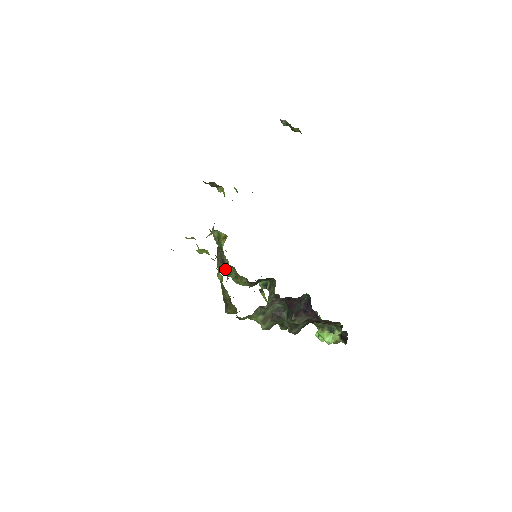
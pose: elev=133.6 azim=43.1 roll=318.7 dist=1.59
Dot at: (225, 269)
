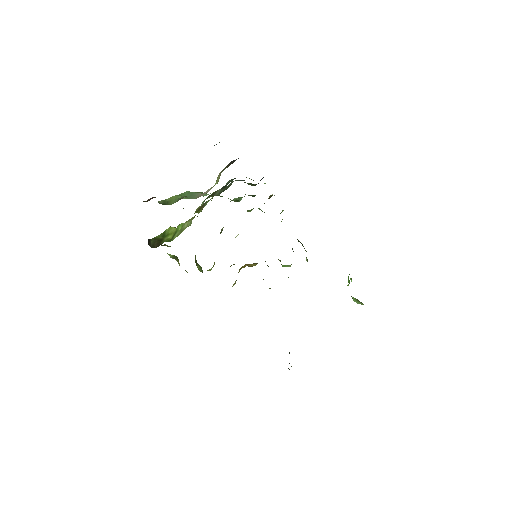
Dot at: occluded
